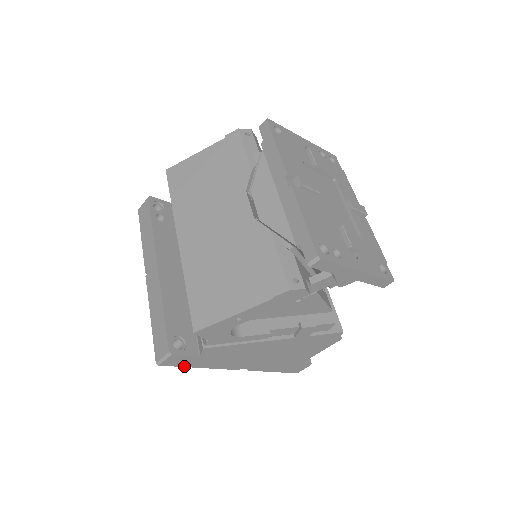
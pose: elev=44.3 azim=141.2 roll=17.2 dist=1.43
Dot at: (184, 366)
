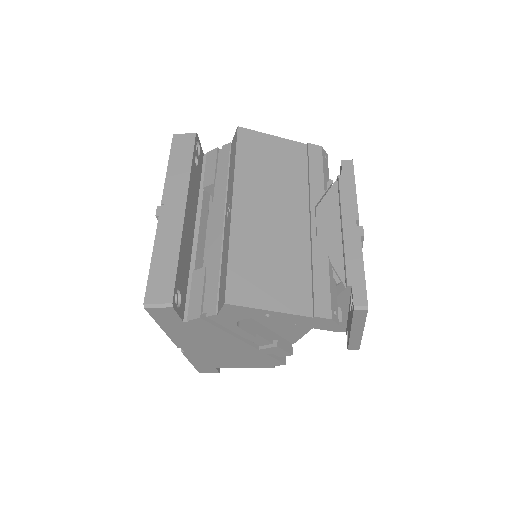
Dot at: (156, 320)
